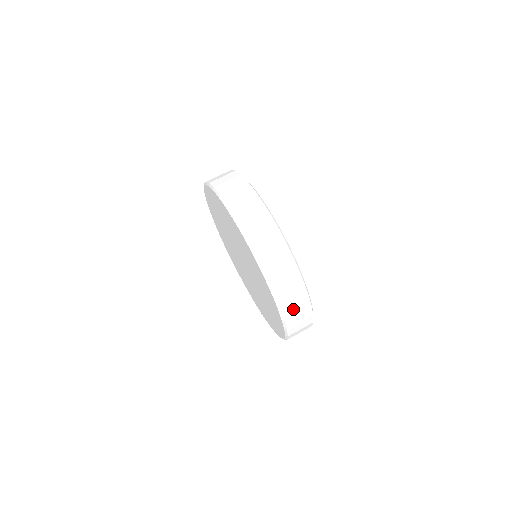
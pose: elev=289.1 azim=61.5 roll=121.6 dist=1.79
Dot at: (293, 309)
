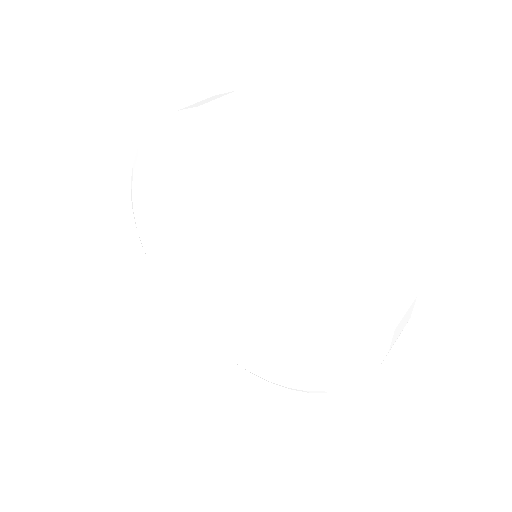
Dot at: (307, 132)
